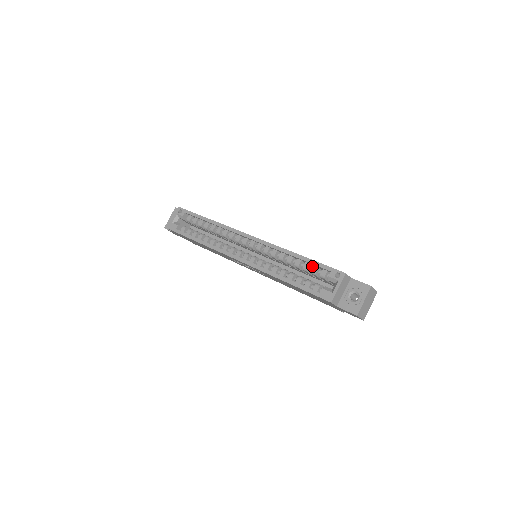
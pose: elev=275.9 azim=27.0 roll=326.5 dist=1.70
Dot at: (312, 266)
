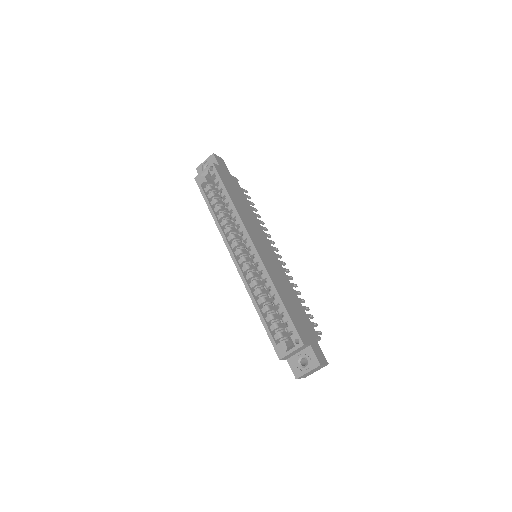
Dot at: occluded
